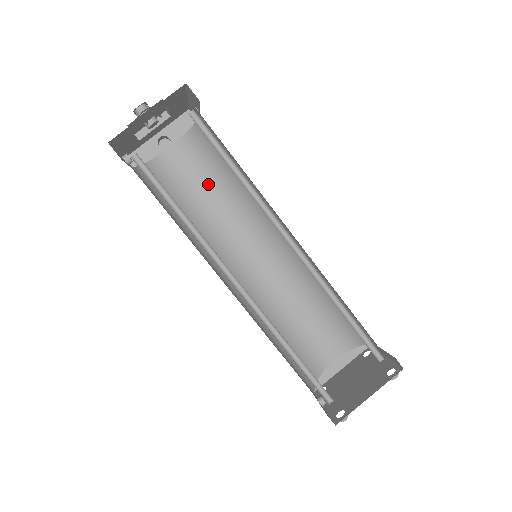
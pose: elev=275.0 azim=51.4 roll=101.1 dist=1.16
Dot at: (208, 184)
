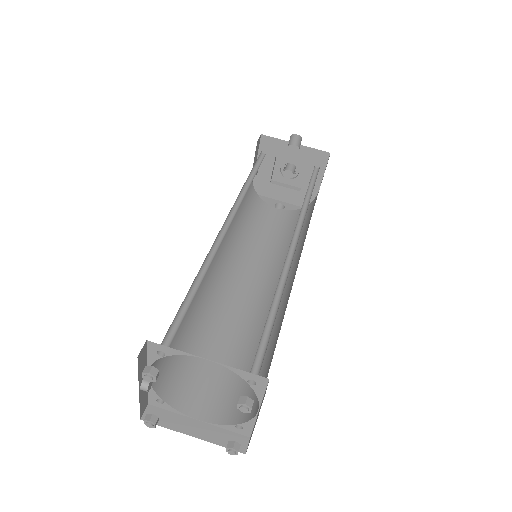
Dot at: (277, 236)
